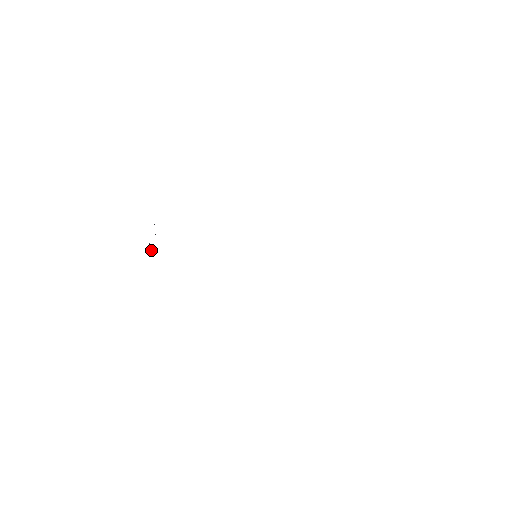
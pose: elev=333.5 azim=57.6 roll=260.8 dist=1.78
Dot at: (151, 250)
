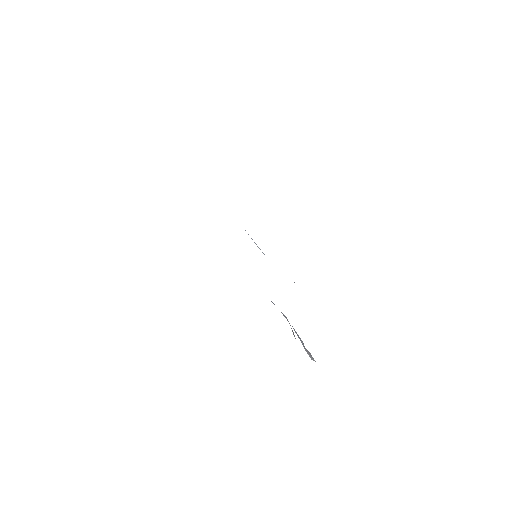
Dot at: occluded
